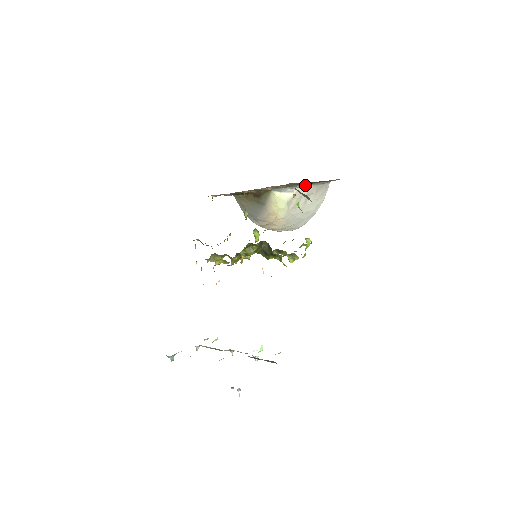
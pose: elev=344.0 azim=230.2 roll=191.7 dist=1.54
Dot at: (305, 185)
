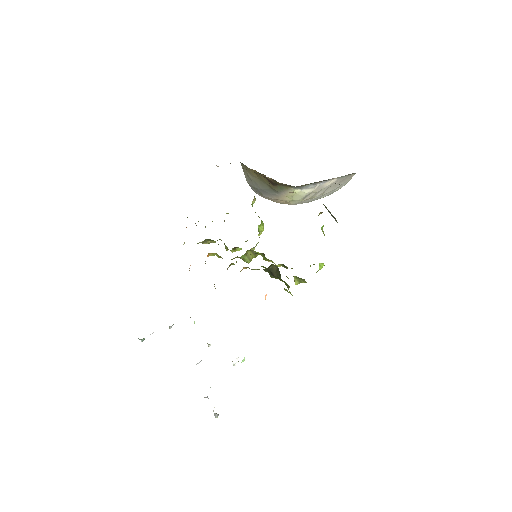
Dot at: (330, 179)
